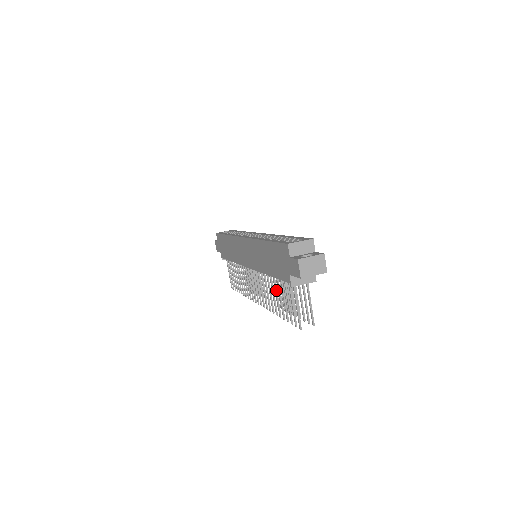
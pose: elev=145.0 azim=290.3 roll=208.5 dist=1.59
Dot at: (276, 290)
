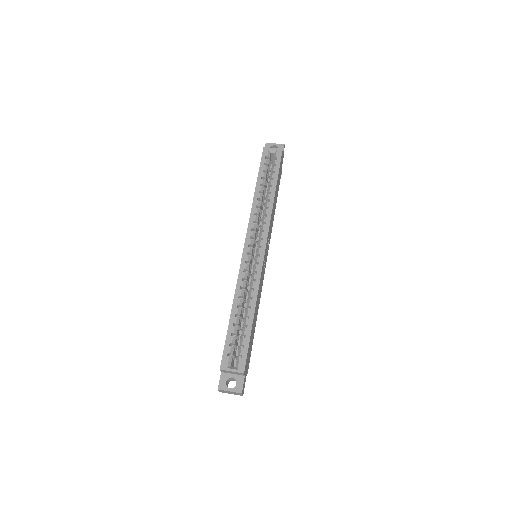
Dot at: occluded
